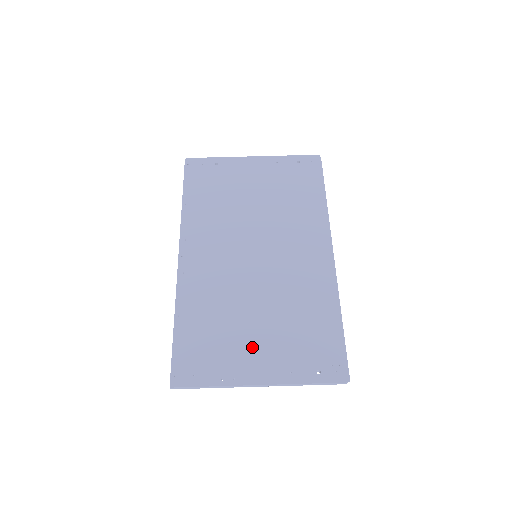
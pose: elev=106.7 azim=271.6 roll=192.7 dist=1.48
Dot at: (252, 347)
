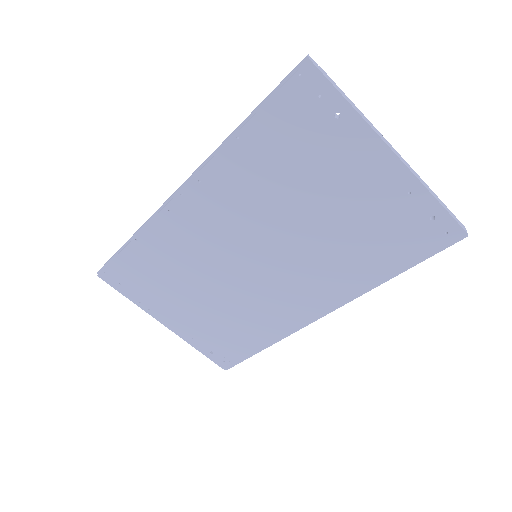
Dot at: (179, 307)
